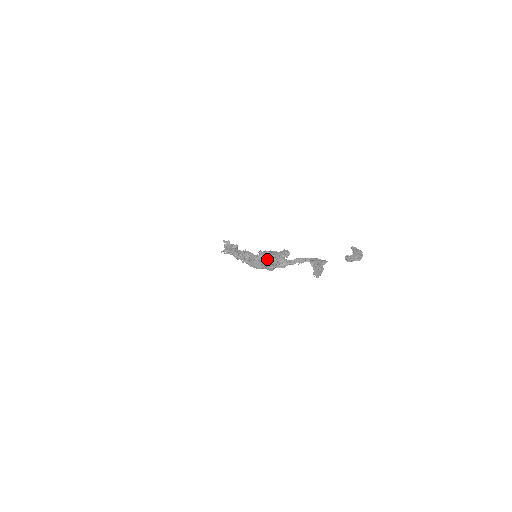
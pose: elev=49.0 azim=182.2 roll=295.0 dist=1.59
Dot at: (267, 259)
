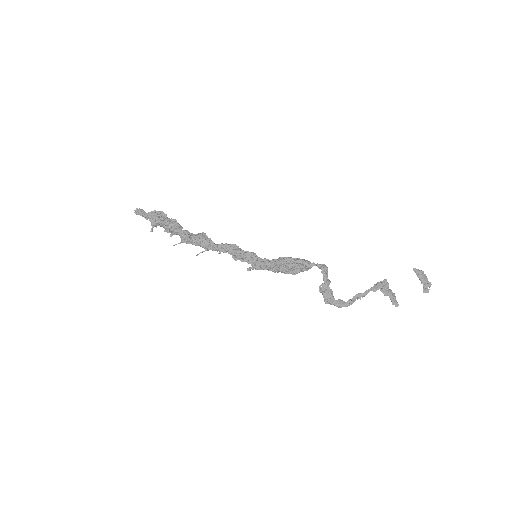
Dot at: (330, 298)
